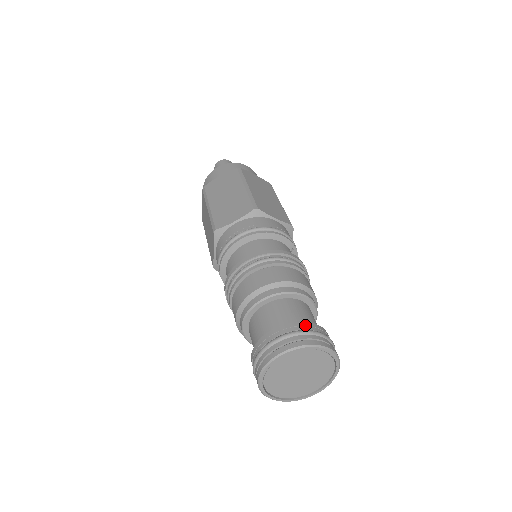
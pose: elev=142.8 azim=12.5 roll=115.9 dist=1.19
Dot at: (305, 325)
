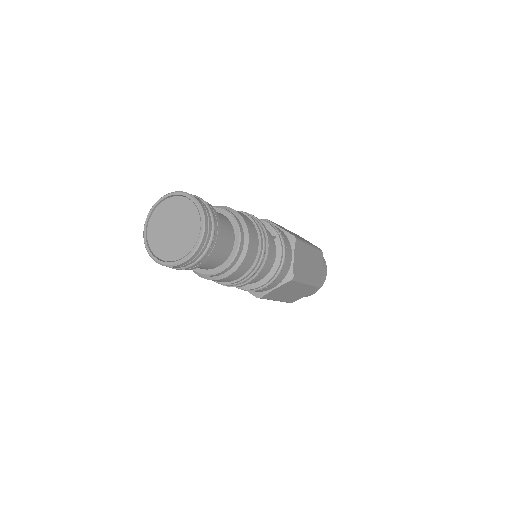
Dot at: occluded
